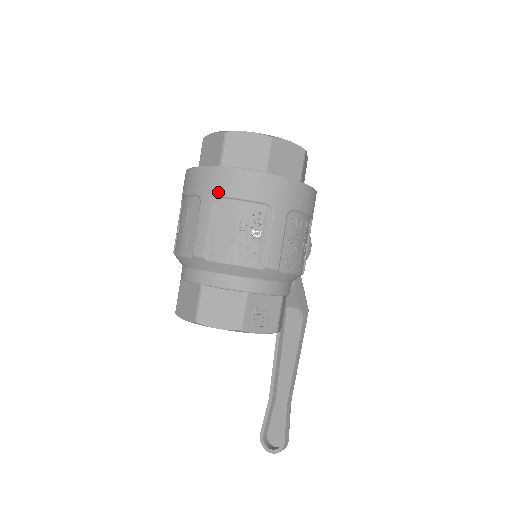
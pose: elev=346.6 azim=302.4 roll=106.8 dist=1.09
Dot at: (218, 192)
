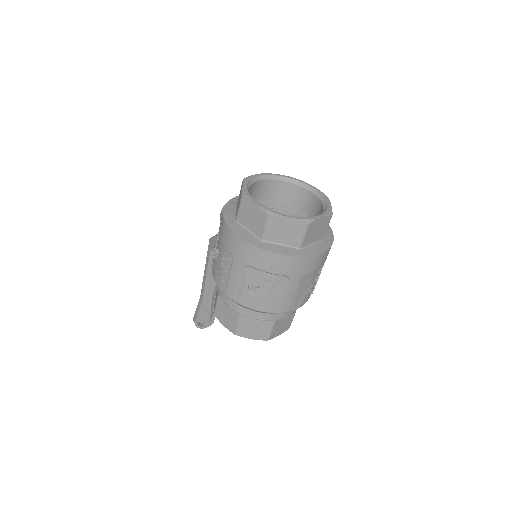
Dot at: (306, 272)
